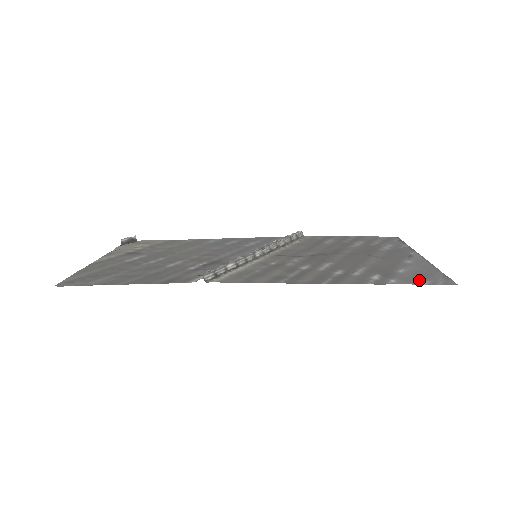
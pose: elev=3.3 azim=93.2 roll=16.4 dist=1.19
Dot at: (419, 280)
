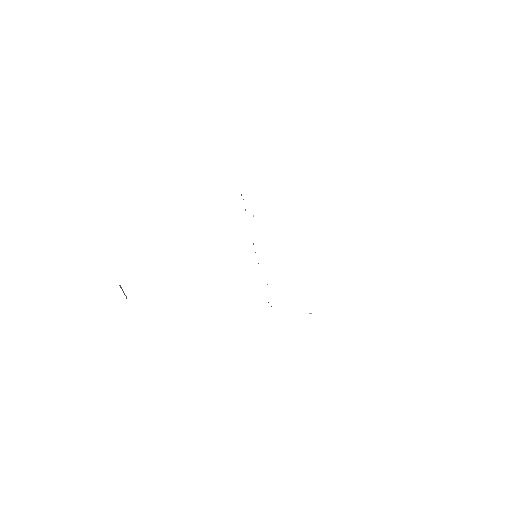
Dot at: occluded
